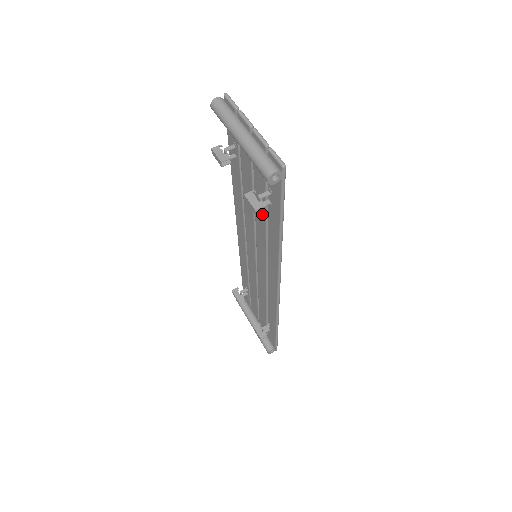
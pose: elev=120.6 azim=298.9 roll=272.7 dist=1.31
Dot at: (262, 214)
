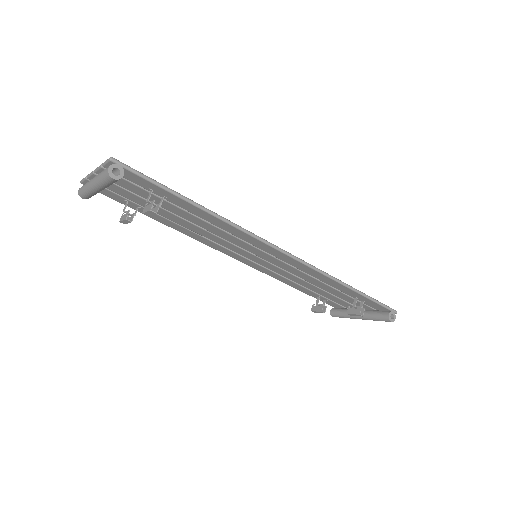
Dot at: (189, 216)
